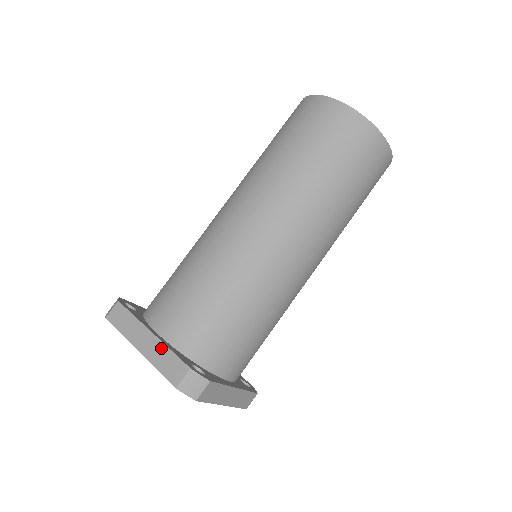
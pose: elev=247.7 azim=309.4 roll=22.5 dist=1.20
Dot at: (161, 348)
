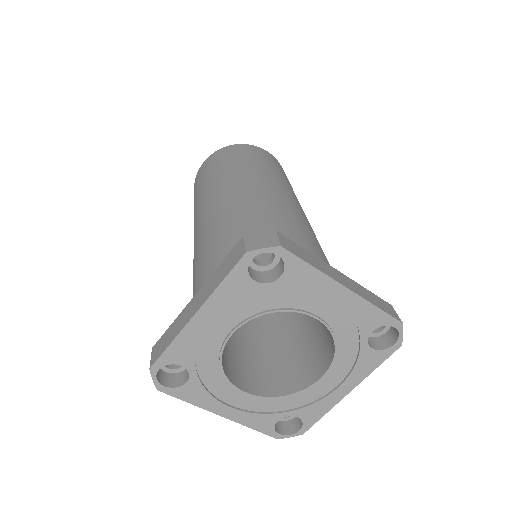
Dot at: (210, 280)
